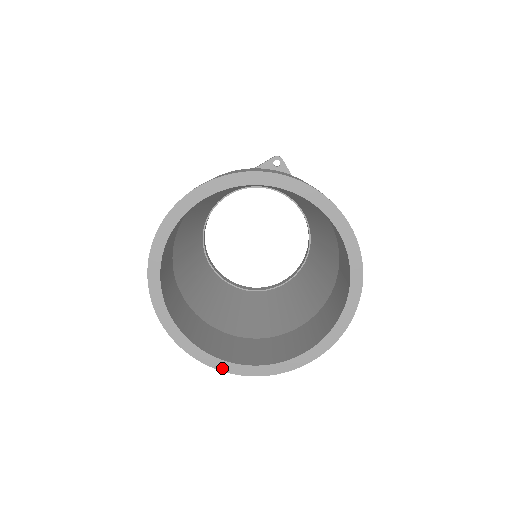
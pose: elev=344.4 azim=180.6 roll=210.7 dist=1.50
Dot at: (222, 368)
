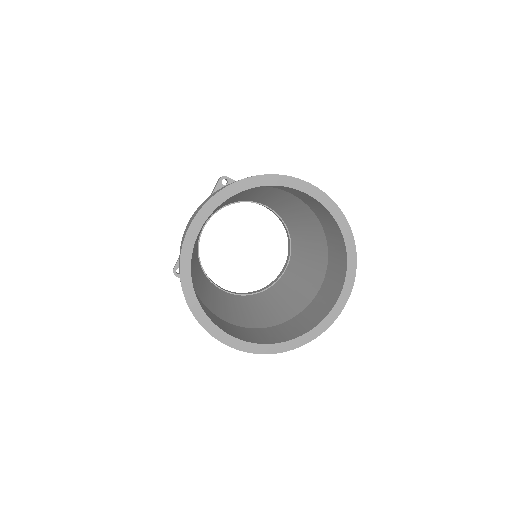
Dot at: (288, 348)
